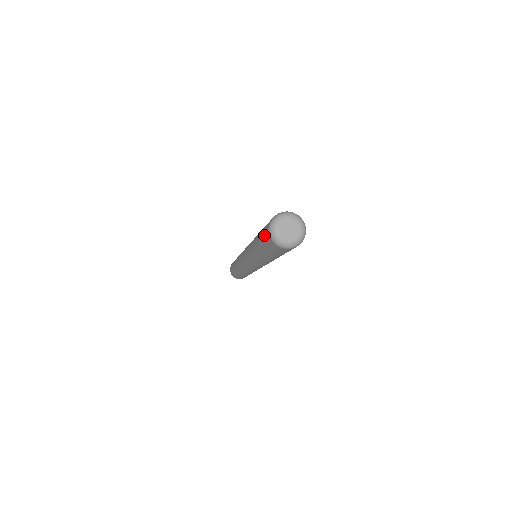
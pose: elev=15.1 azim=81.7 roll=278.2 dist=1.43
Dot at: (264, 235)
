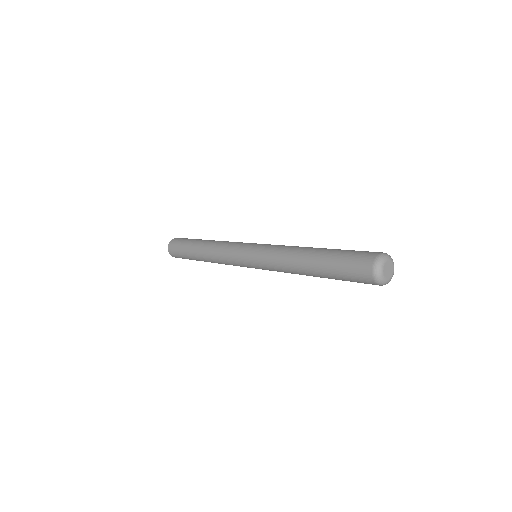
Dot at: (355, 258)
